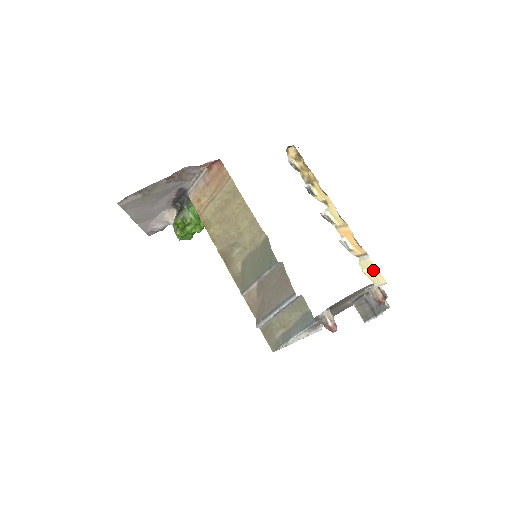
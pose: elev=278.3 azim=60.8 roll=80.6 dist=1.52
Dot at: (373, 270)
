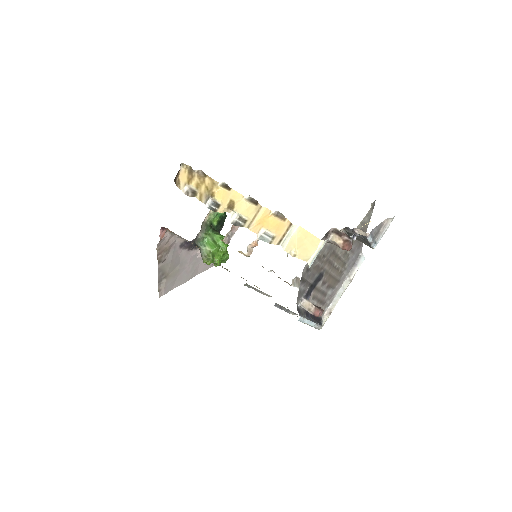
Dot at: (304, 240)
